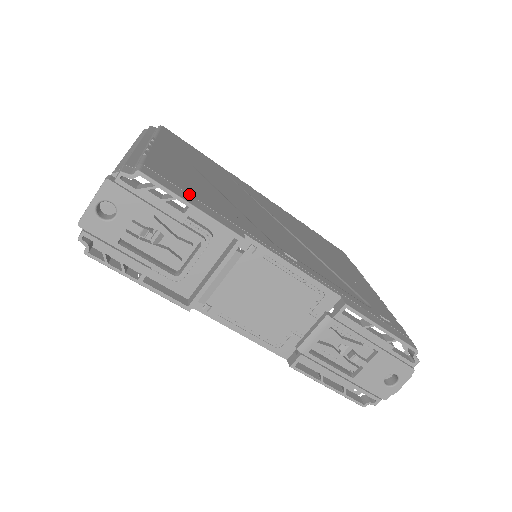
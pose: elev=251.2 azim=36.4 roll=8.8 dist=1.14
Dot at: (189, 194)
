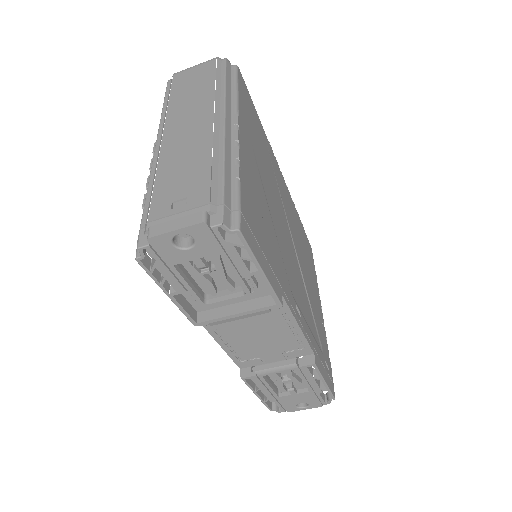
Dot at: (261, 248)
